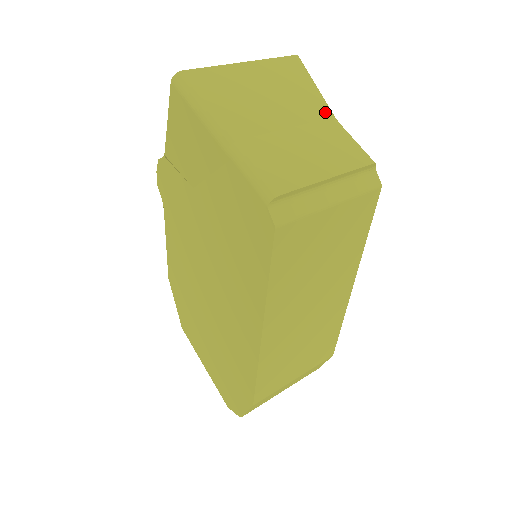
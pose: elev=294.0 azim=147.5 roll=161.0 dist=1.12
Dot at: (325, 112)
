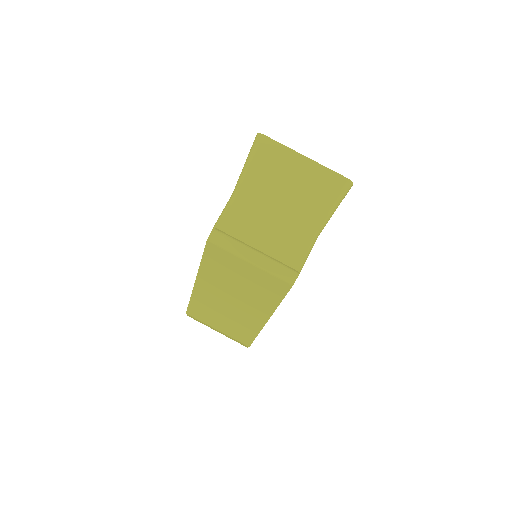
Dot at: (316, 222)
